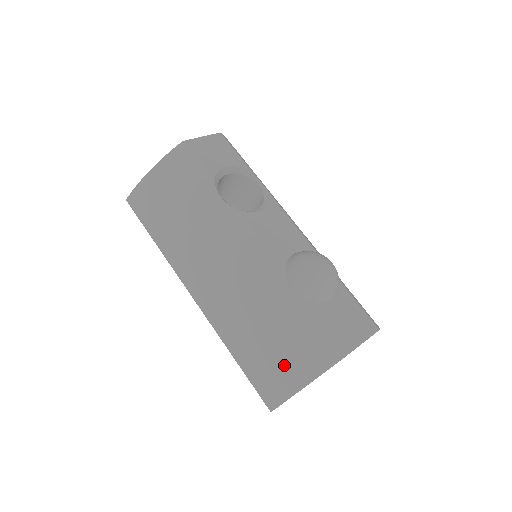
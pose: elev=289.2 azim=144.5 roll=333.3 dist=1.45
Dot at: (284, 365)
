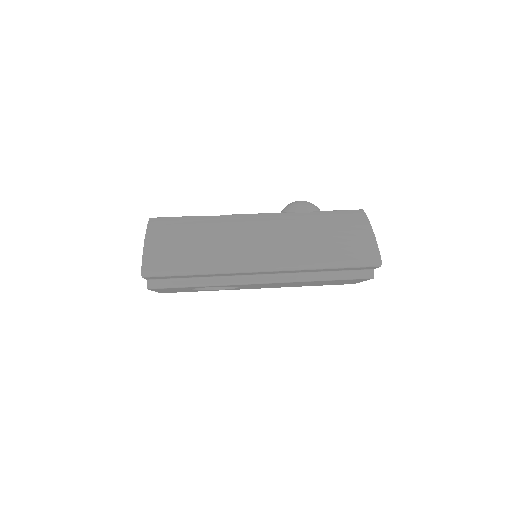
Dot at: (352, 234)
